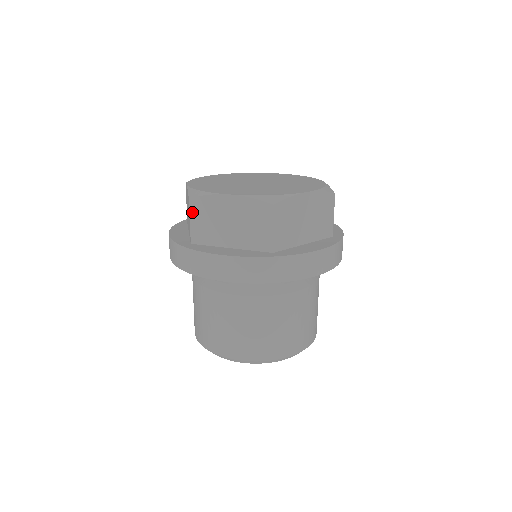
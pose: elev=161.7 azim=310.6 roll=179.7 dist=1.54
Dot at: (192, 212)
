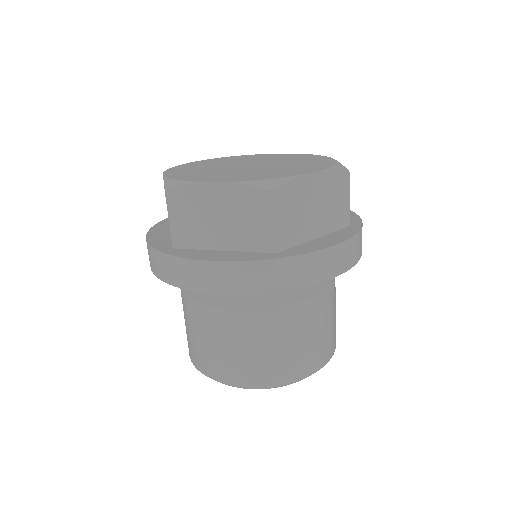
Dot at: (170, 208)
